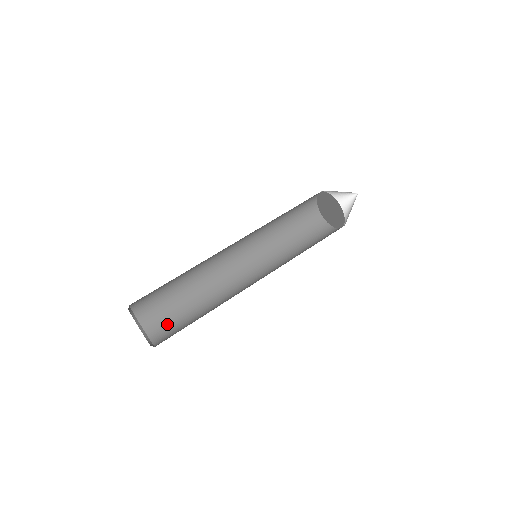
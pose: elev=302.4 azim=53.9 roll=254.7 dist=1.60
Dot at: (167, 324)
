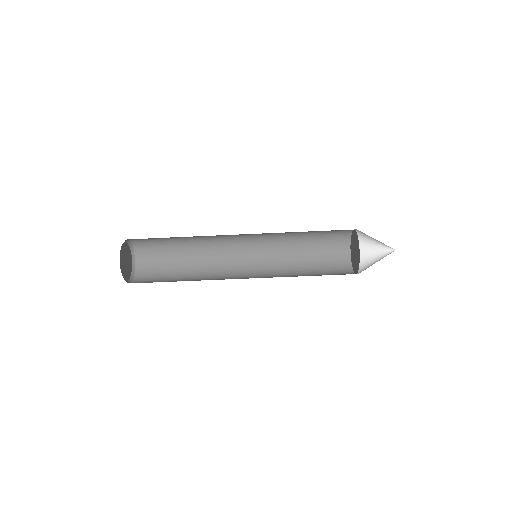
Dot at: (153, 244)
